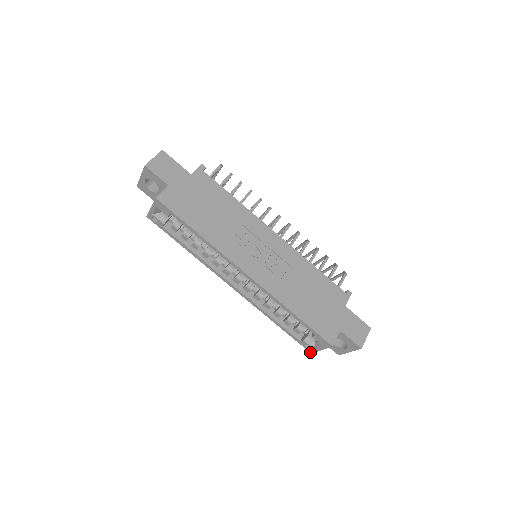
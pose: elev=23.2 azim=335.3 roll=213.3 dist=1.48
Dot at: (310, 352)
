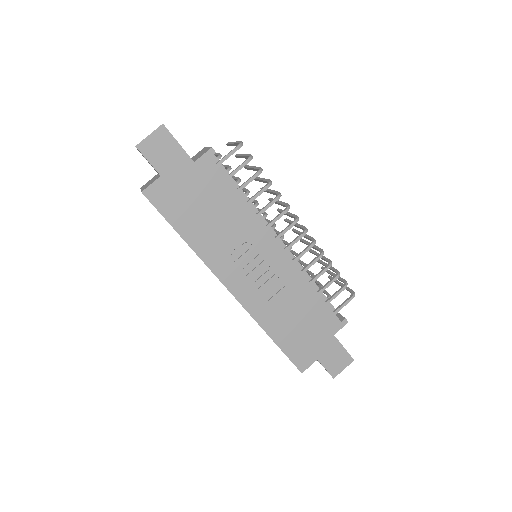
Dot at: occluded
